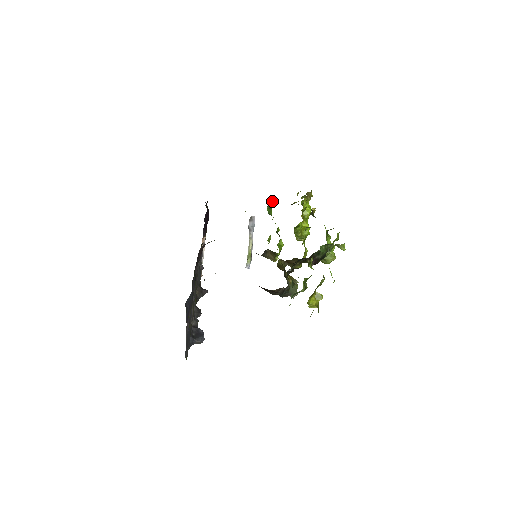
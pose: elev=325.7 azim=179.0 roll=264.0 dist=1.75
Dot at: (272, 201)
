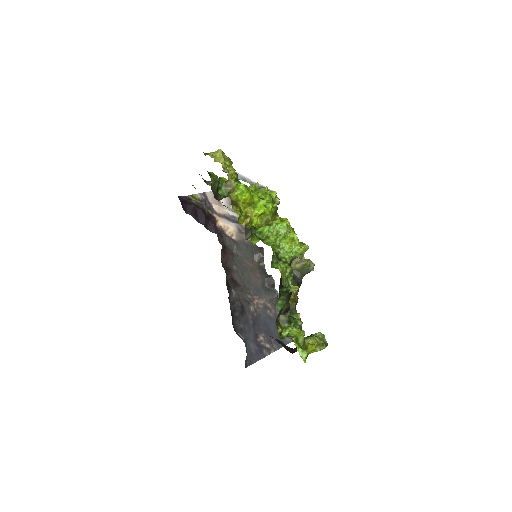
Dot at: (215, 183)
